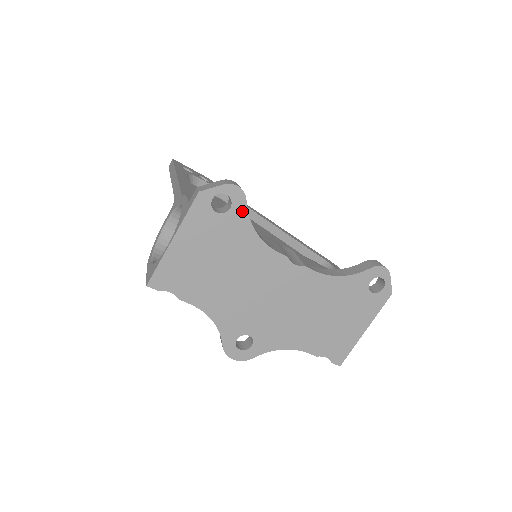
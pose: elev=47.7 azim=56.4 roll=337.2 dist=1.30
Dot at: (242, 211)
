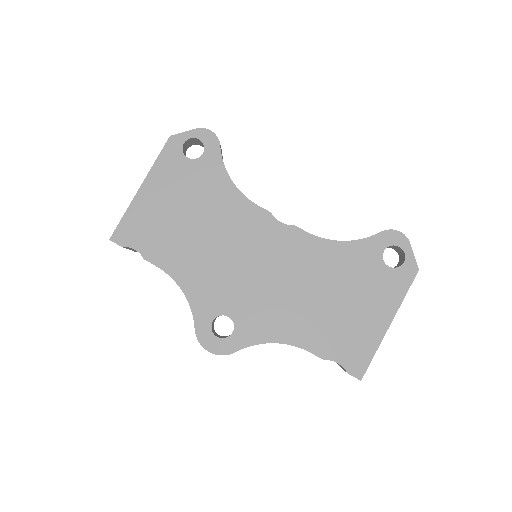
Dot at: (216, 157)
